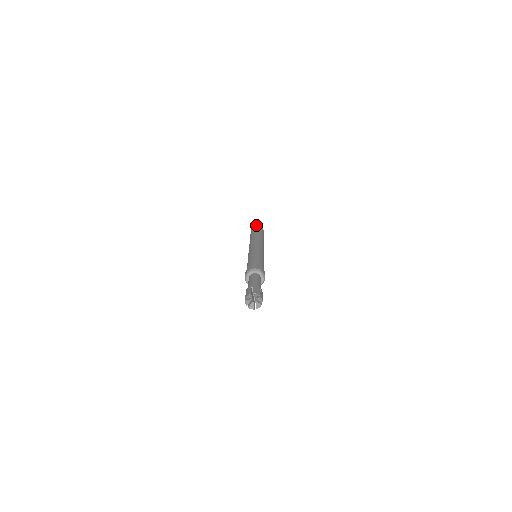
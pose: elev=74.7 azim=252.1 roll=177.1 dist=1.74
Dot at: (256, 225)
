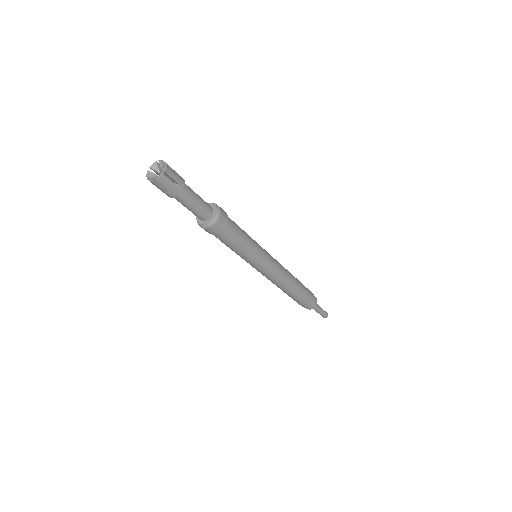
Dot at: occluded
